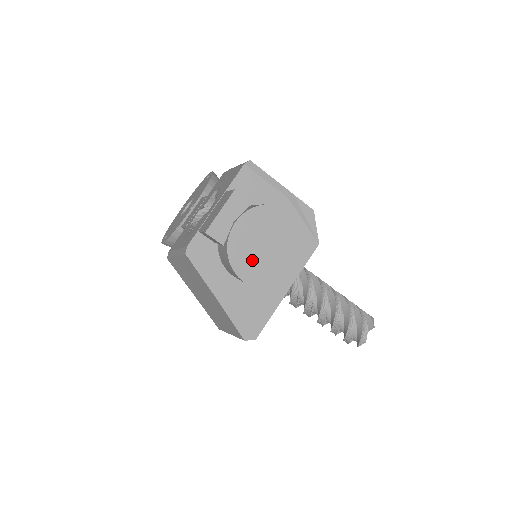
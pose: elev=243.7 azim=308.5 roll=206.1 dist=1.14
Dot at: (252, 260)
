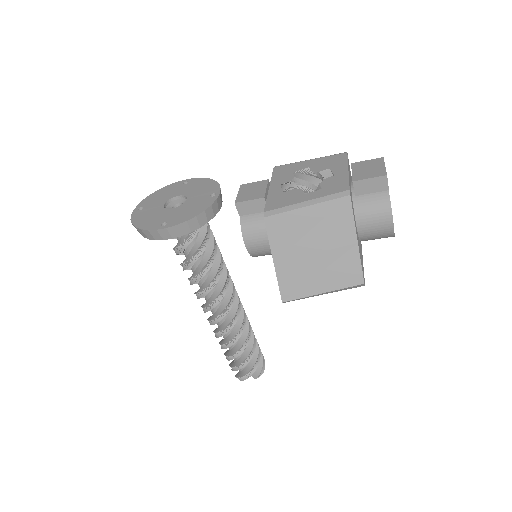
Dot at: occluded
